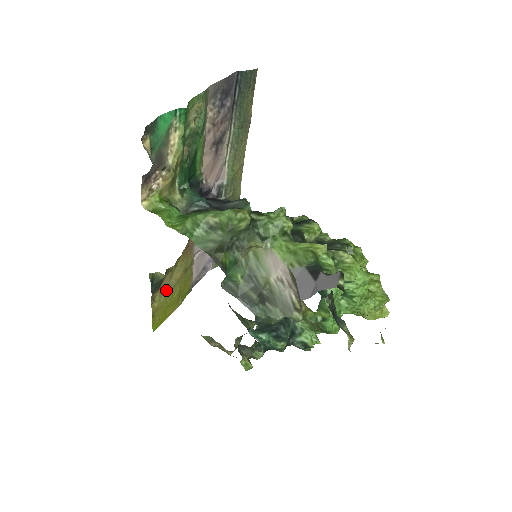
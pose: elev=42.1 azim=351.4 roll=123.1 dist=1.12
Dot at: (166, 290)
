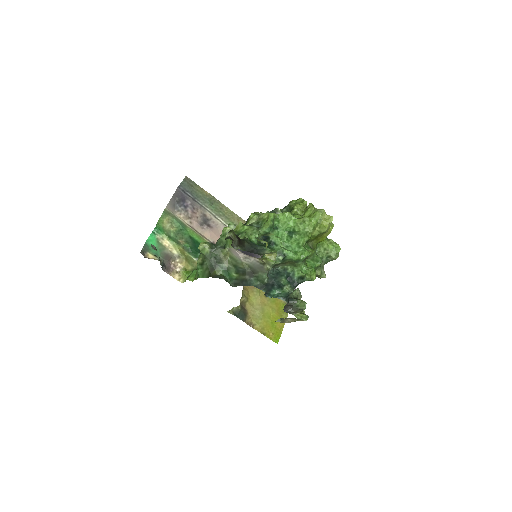
Dot at: (258, 314)
